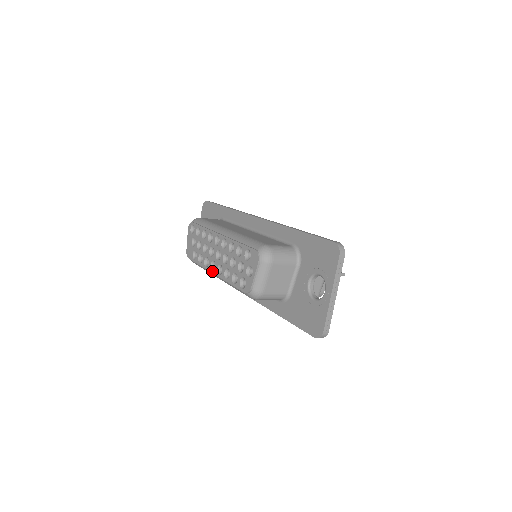
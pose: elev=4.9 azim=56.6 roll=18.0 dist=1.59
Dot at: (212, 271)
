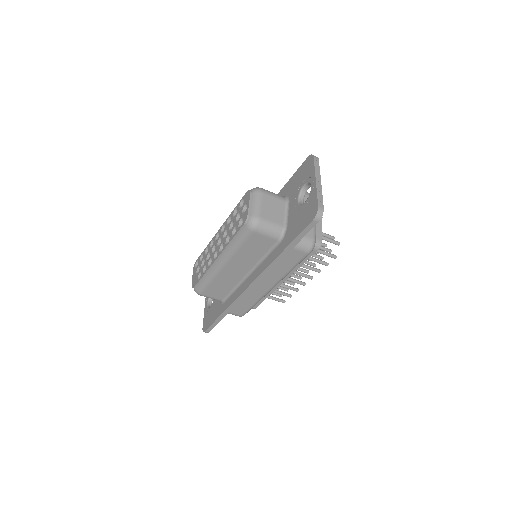
Dot at: (215, 259)
